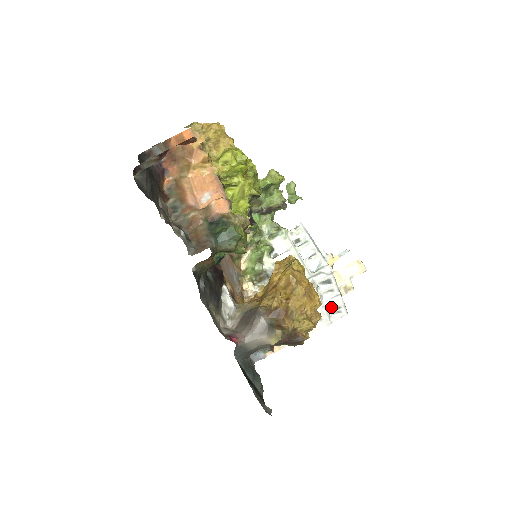
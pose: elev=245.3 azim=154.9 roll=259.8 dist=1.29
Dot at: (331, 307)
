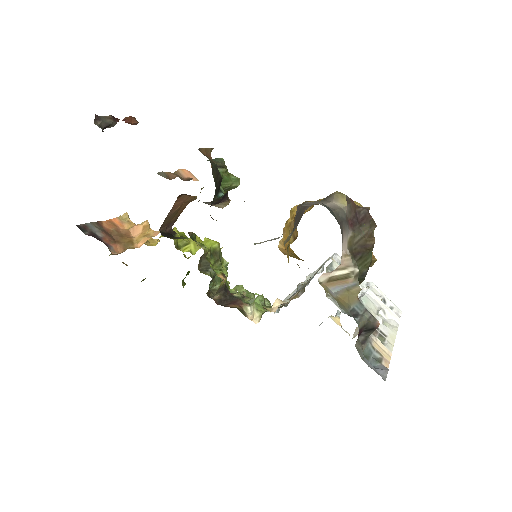
Dot at: (376, 295)
